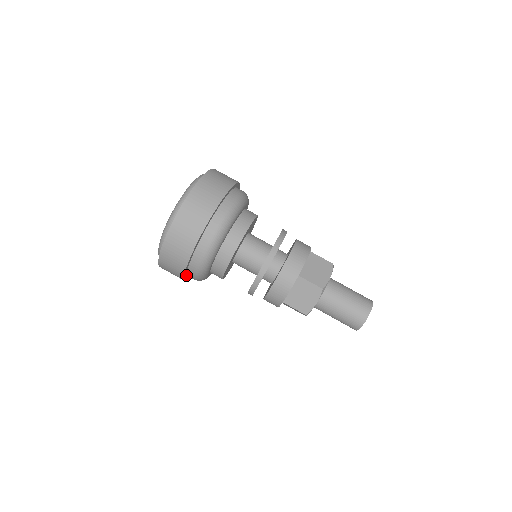
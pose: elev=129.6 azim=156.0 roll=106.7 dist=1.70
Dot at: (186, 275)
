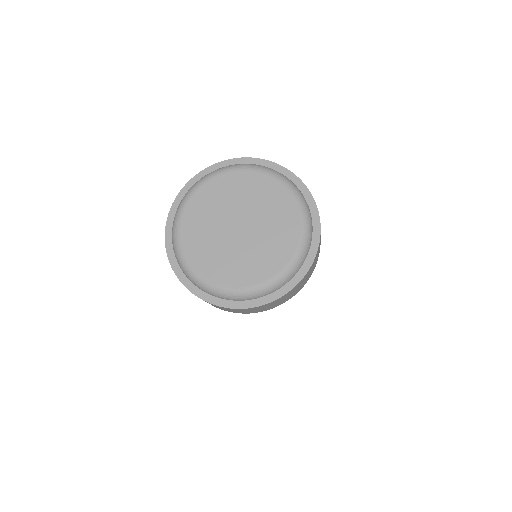
Dot at: occluded
